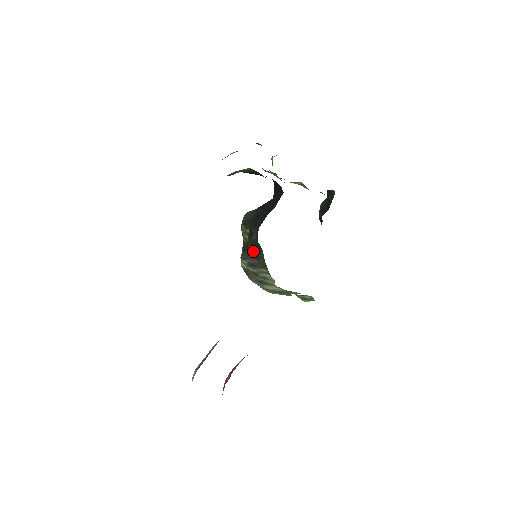
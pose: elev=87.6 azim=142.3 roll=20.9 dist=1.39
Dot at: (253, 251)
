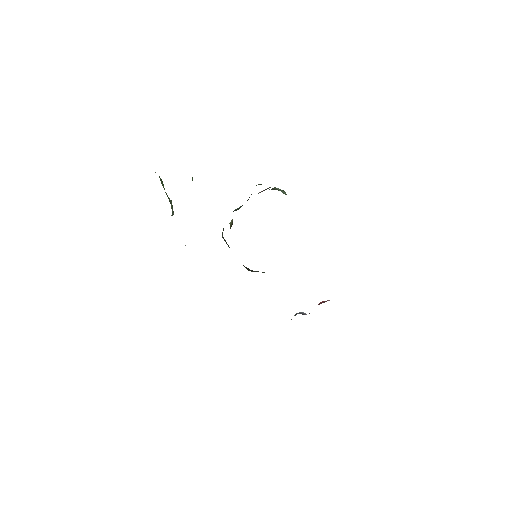
Dot at: occluded
